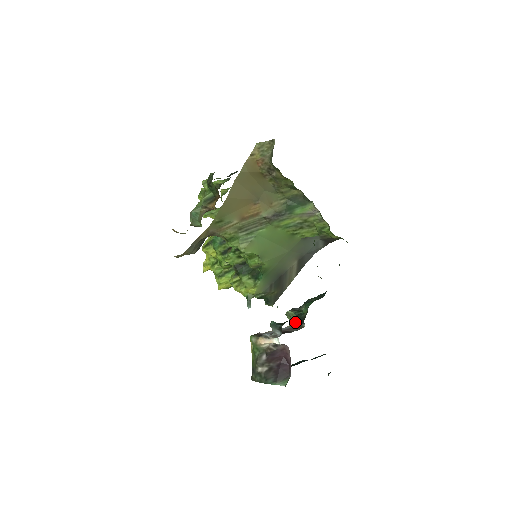
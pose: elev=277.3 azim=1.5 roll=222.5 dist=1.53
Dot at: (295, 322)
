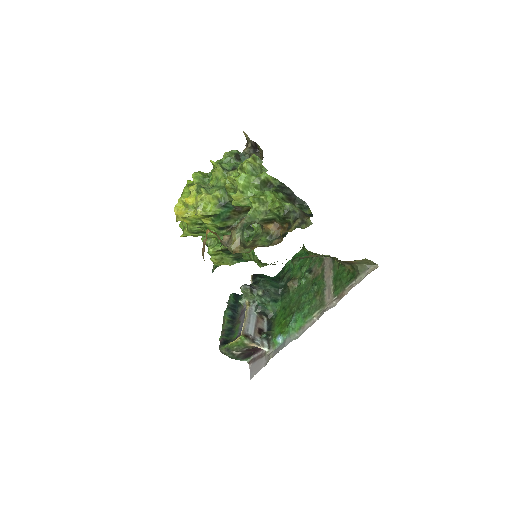
Dot at: (259, 313)
